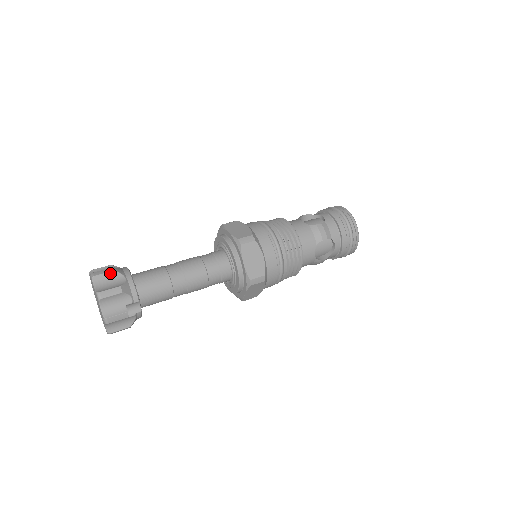
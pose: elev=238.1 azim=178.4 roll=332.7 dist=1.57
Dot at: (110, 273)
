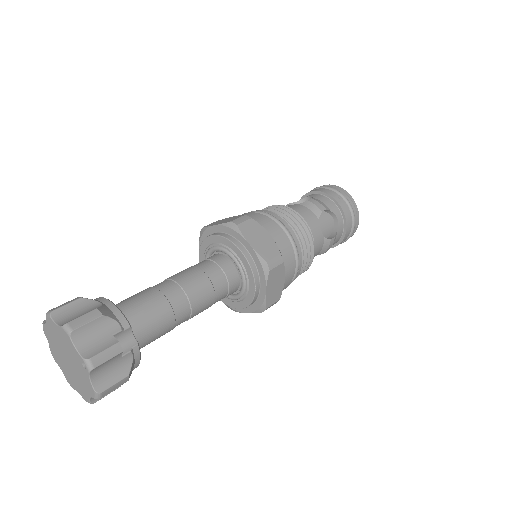
Dot at: (75, 302)
